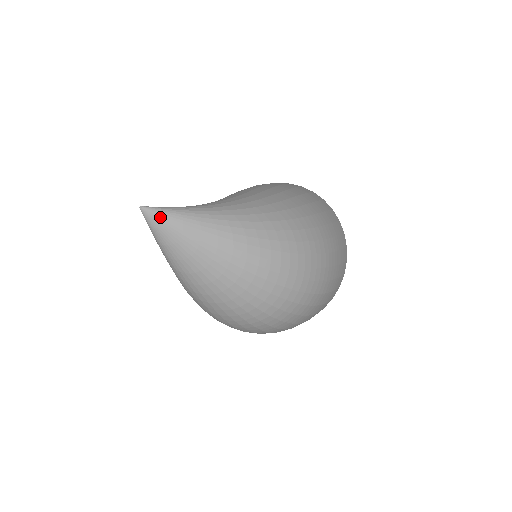
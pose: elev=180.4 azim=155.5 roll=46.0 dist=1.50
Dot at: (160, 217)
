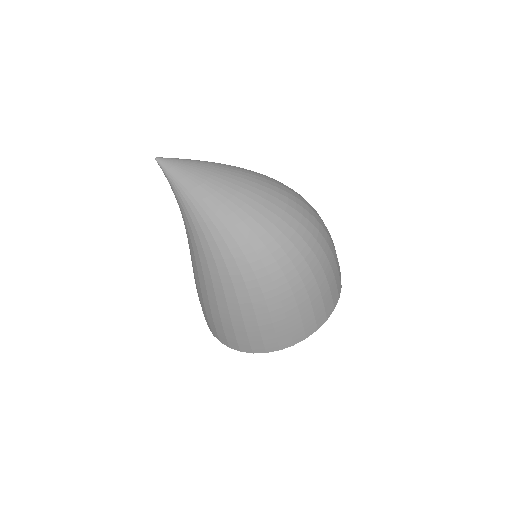
Dot at: (175, 160)
